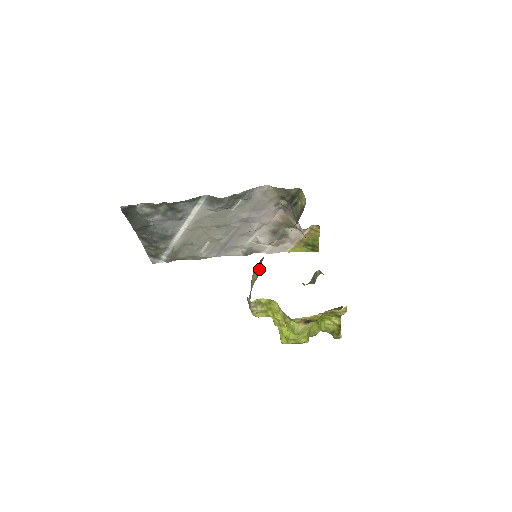
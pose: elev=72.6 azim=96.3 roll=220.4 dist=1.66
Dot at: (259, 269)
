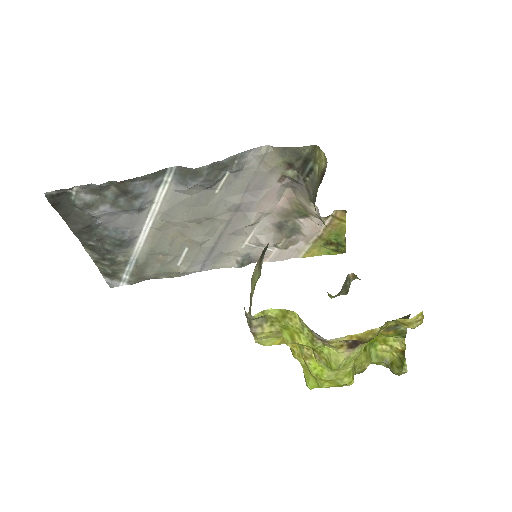
Dot at: (262, 262)
